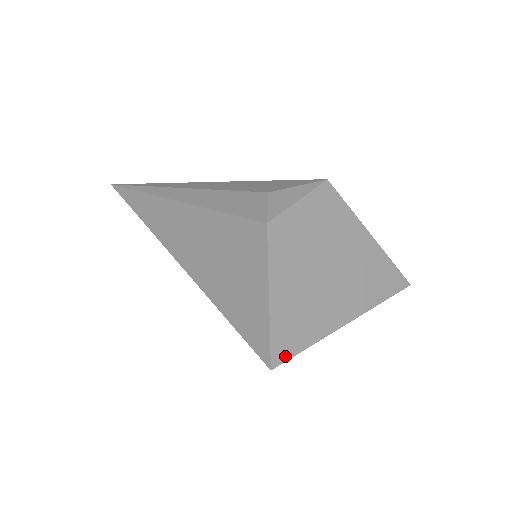
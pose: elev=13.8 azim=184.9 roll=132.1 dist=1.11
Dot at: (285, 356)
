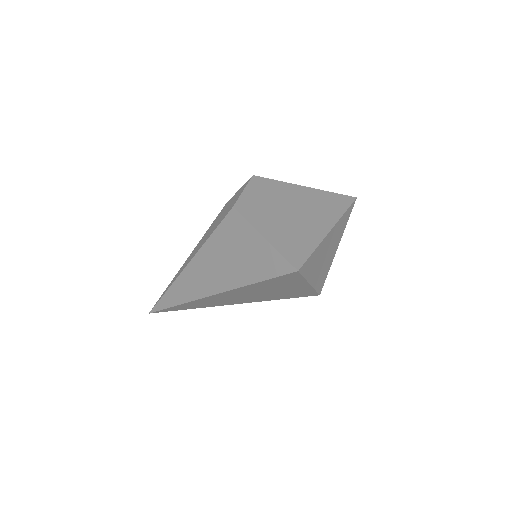
Dot at: (301, 261)
